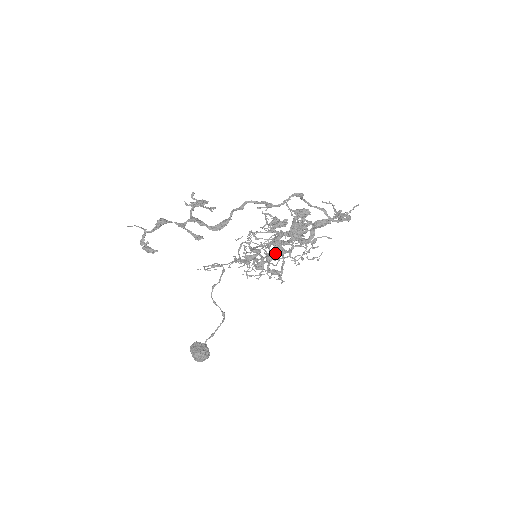
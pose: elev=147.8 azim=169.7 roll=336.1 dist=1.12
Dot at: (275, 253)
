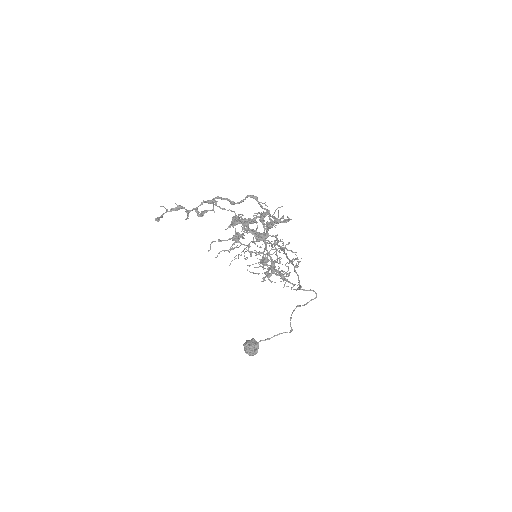
Dot at: (240, 245)
